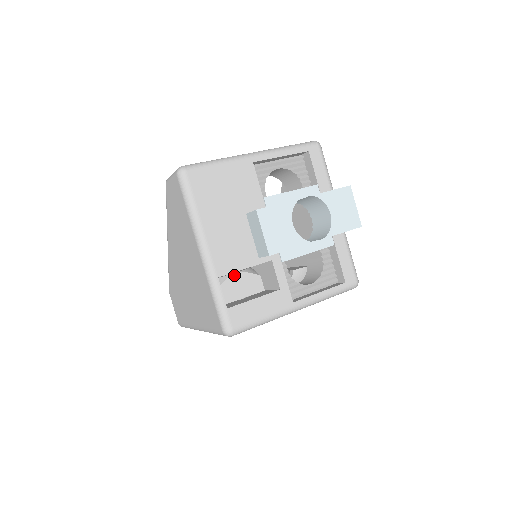
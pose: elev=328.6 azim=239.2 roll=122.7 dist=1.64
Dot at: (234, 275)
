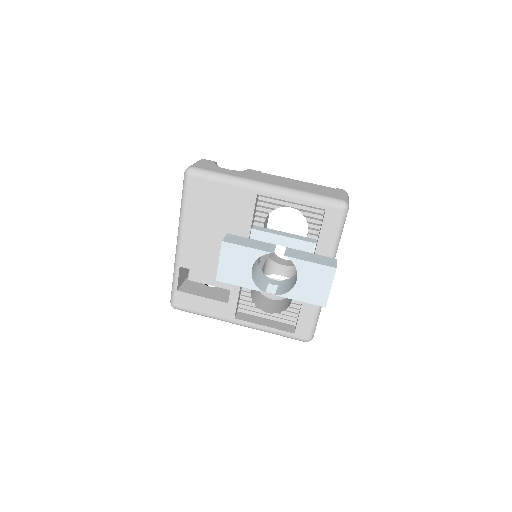
Dot at: occluded
